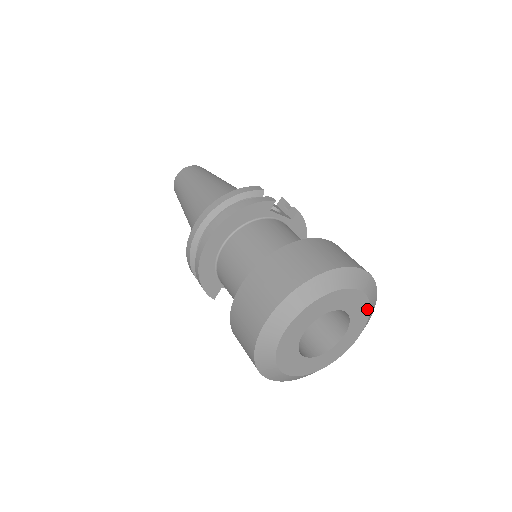
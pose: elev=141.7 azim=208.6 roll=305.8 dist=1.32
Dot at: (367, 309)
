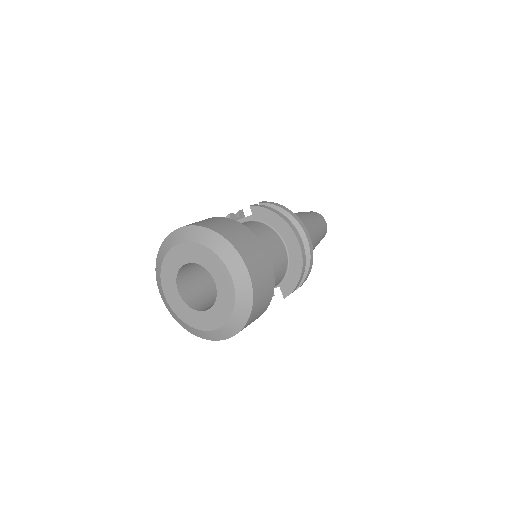
Dot at: (206, 250)
